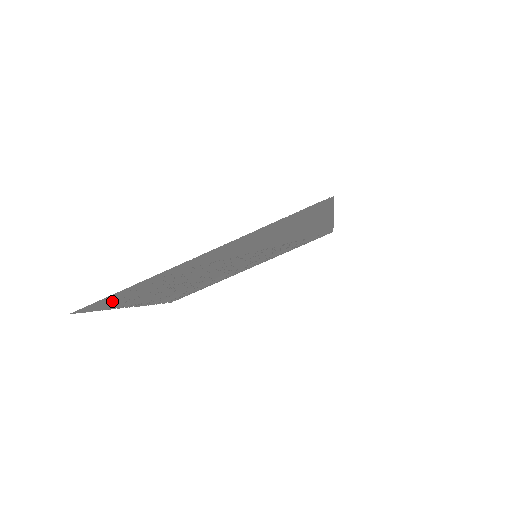
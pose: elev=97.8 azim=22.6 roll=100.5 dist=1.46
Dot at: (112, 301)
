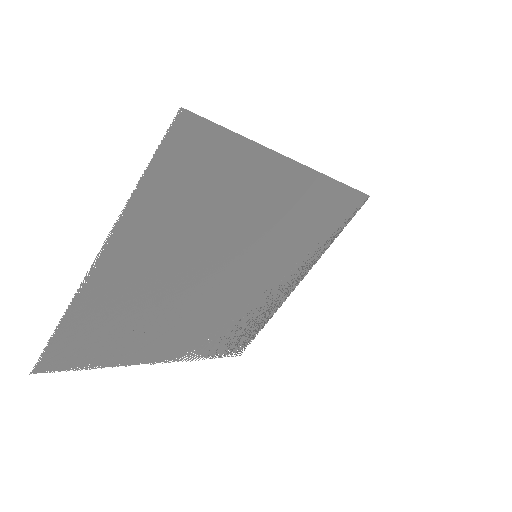
Dot at: (80, 351)
